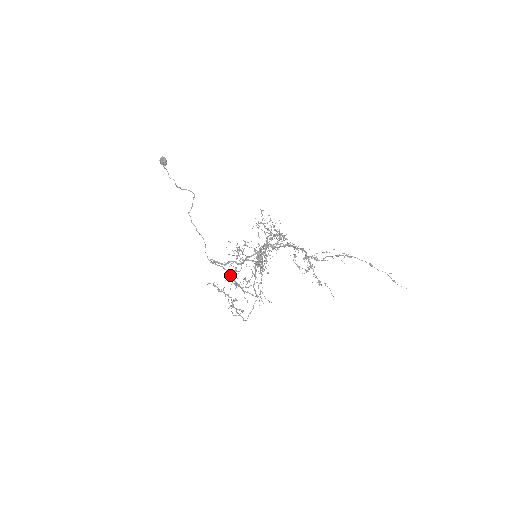
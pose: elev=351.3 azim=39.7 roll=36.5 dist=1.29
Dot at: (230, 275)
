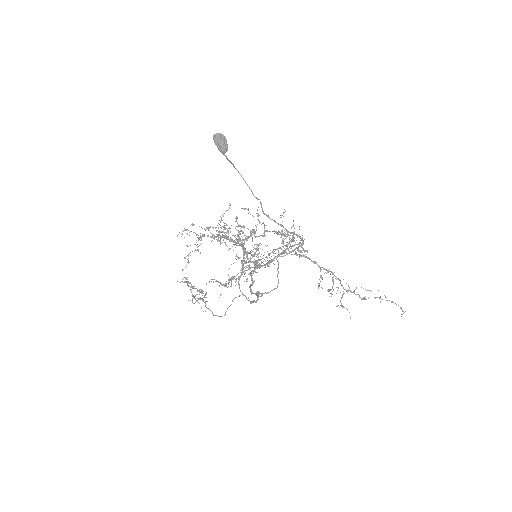
Dot at: (257, 298)
